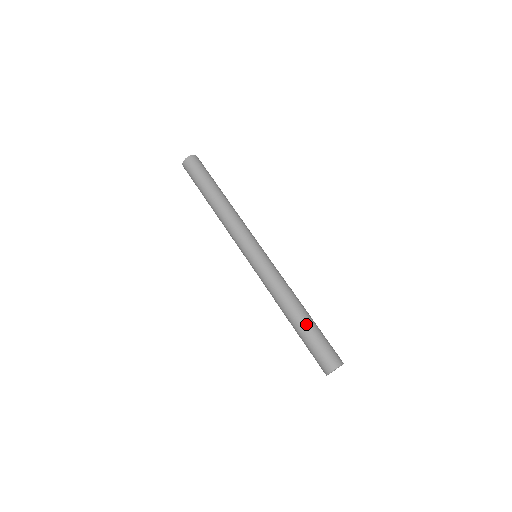
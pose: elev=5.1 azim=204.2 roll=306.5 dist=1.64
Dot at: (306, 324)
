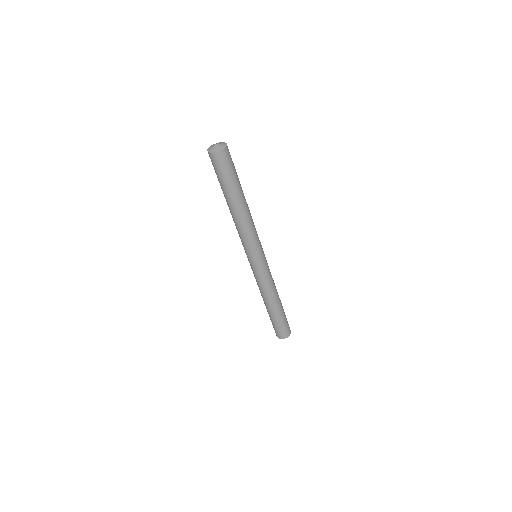
Dot at: (278, 313)
